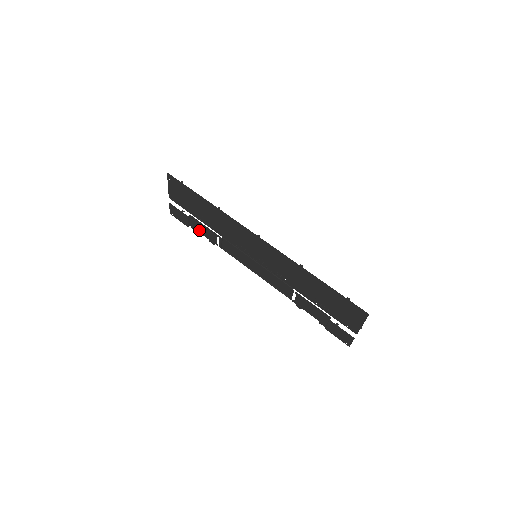
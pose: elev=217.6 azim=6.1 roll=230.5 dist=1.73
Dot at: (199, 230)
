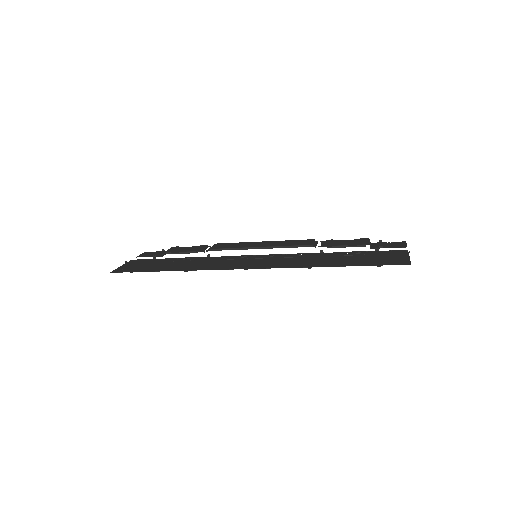
Dot at: (182, 248)
